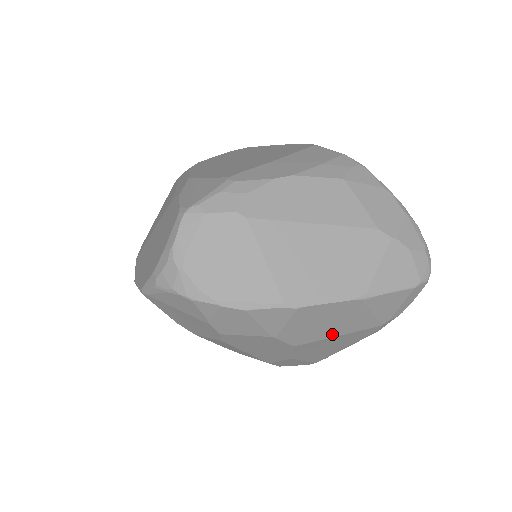
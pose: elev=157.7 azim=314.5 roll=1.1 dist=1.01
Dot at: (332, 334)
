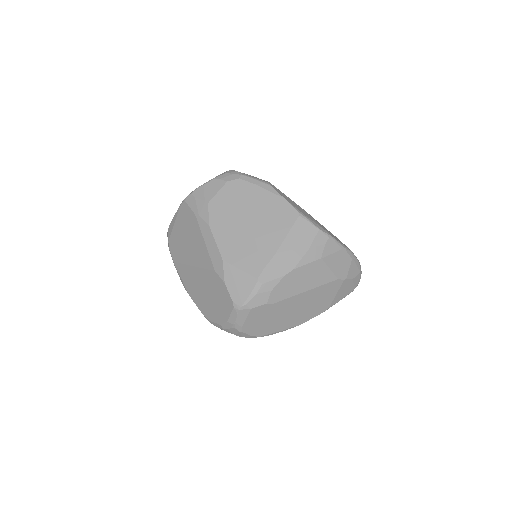
Dot at: occluded
